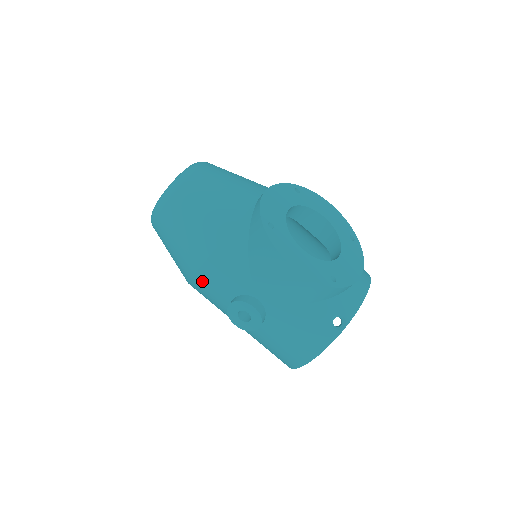
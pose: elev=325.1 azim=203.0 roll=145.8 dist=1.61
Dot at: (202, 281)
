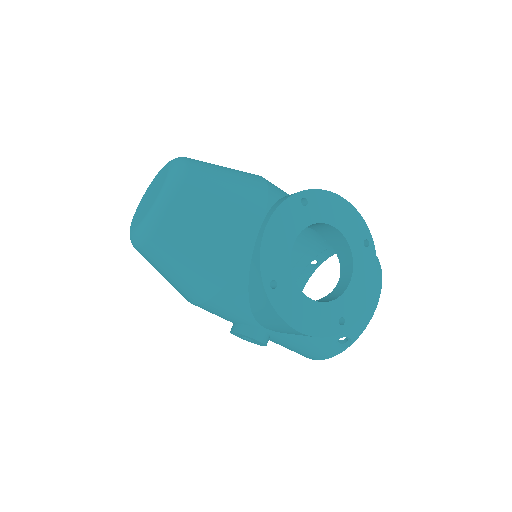
Dot at: occluded
